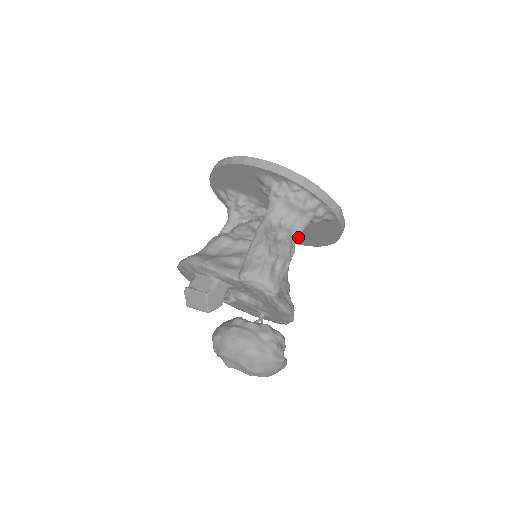
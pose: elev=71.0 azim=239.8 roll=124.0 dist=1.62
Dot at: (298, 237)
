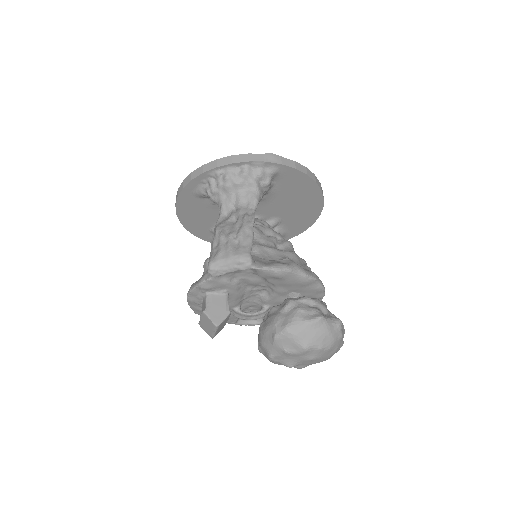
Dot at: (302, 216)
